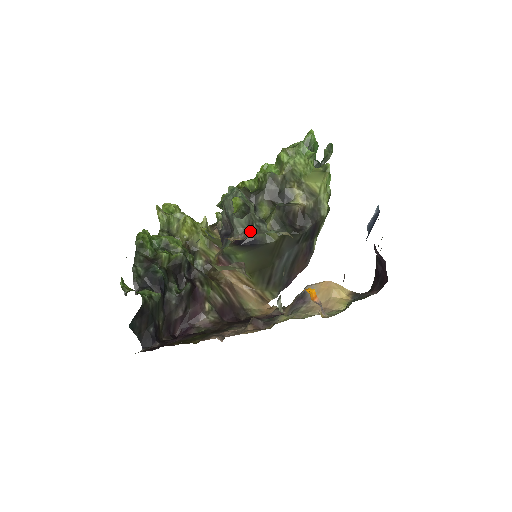
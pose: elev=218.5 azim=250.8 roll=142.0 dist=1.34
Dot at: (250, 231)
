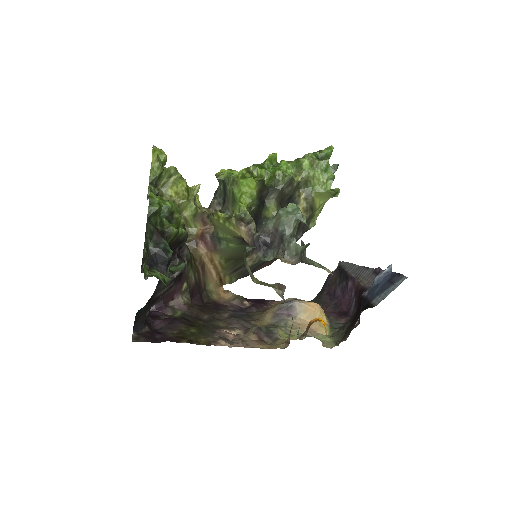
Dot at: (300, 258)
